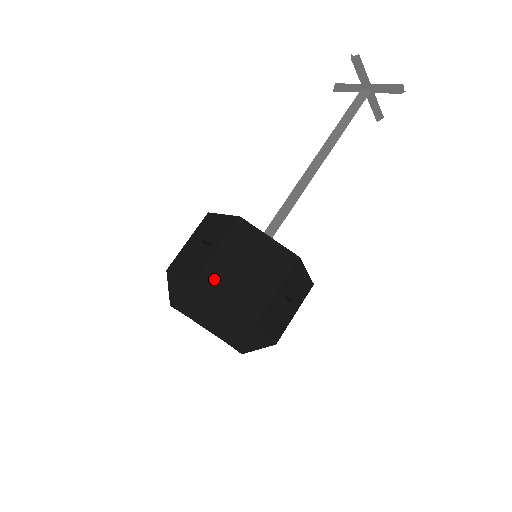
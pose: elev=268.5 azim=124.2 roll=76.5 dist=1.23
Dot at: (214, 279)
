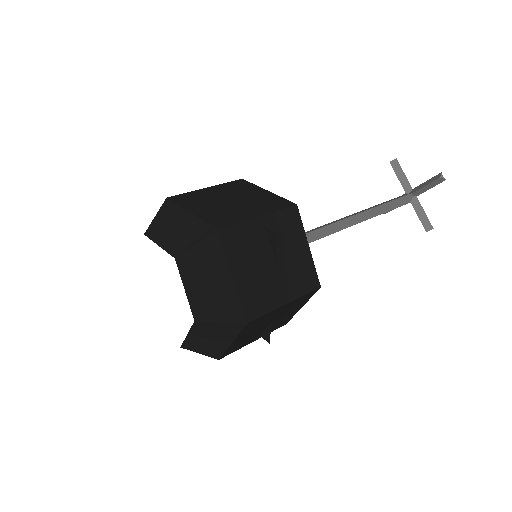
Dot at: (190, 199)
